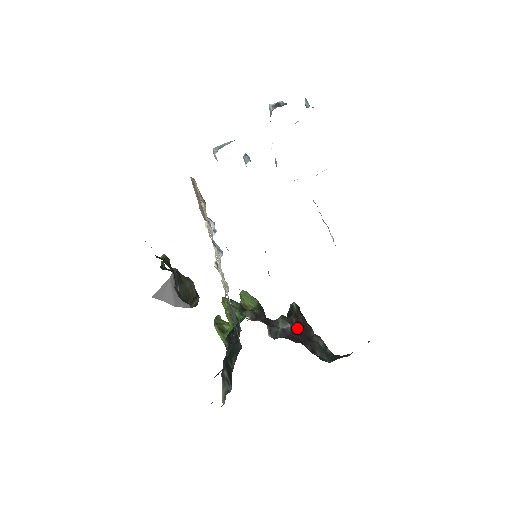
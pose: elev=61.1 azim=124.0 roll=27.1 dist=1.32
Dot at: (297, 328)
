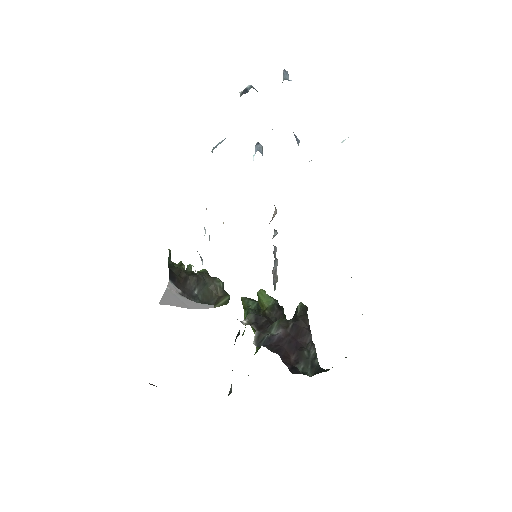
Dot at: (290, 334)
